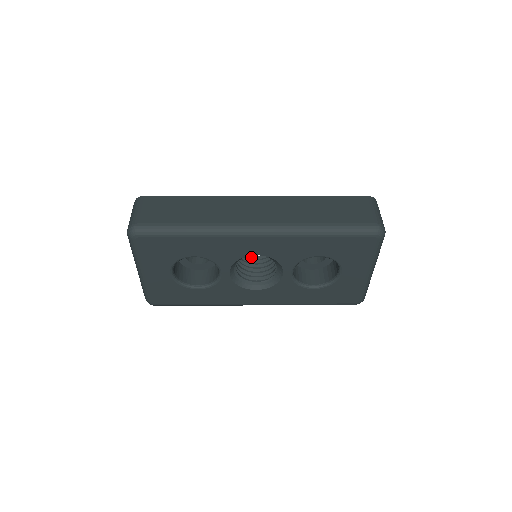
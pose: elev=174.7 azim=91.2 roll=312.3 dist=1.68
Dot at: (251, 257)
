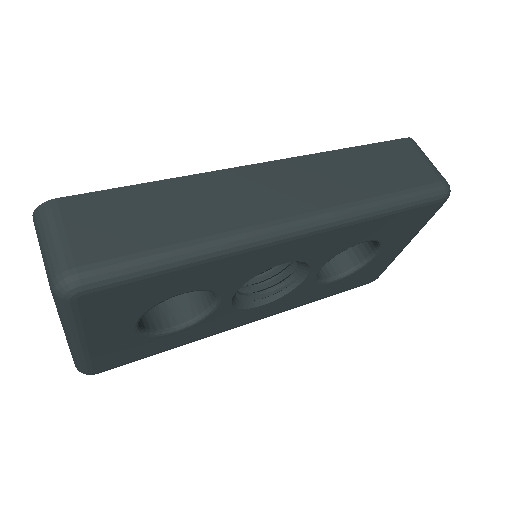
Dot at: occluded
